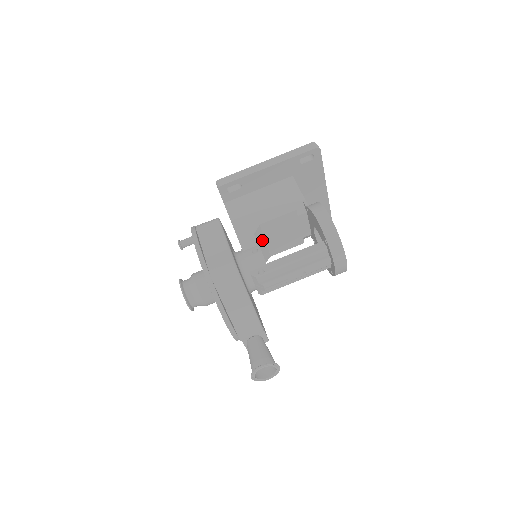
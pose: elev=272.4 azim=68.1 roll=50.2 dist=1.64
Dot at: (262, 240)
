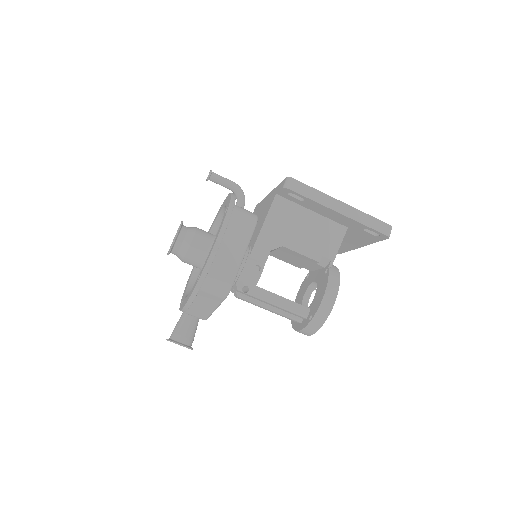
Dot at: (273, 250)
